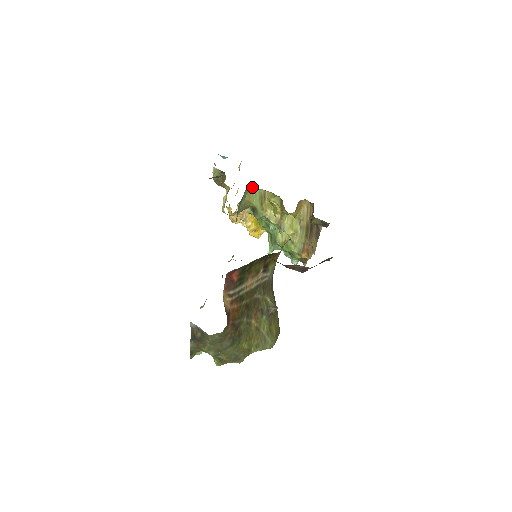
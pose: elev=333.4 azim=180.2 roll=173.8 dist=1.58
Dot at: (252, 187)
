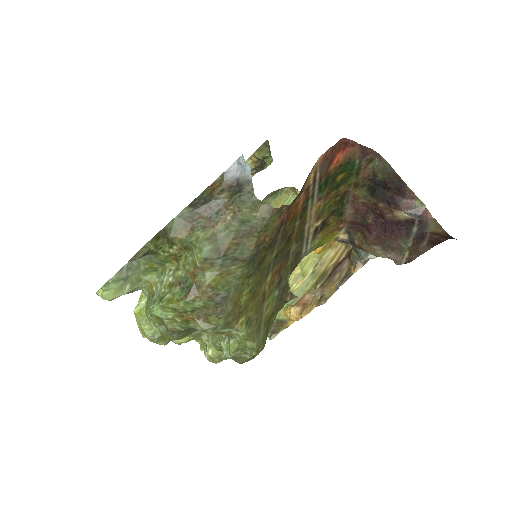
Dot at: (292, 191)
